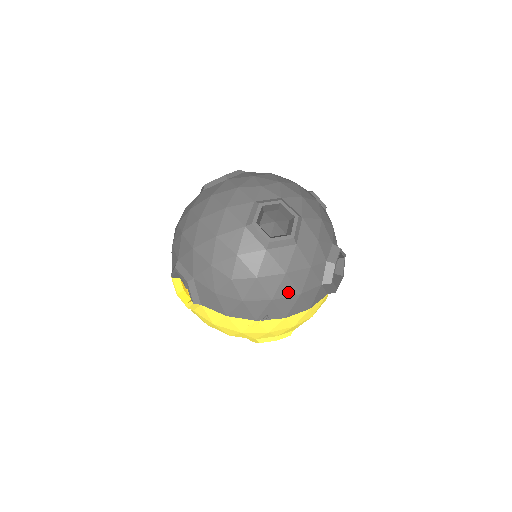
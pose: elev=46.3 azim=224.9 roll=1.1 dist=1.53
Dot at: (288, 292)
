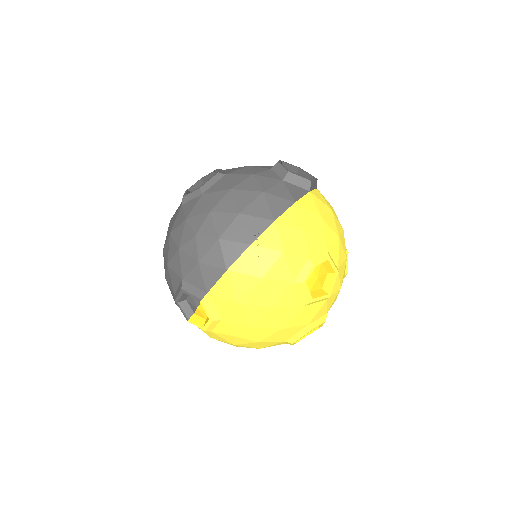
Dot at: (249, 199)
